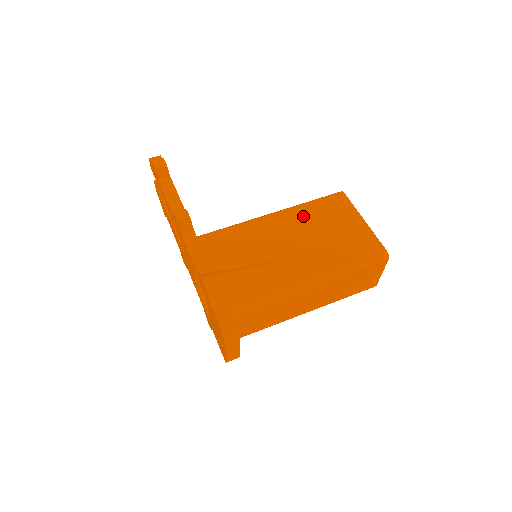
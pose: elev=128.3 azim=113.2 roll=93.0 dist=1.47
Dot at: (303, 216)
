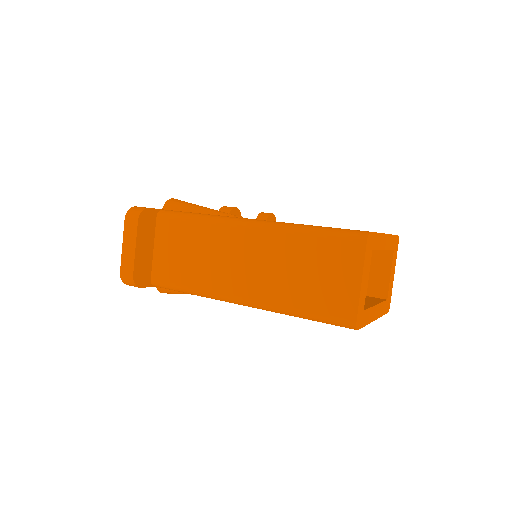
Dot at: occluded
